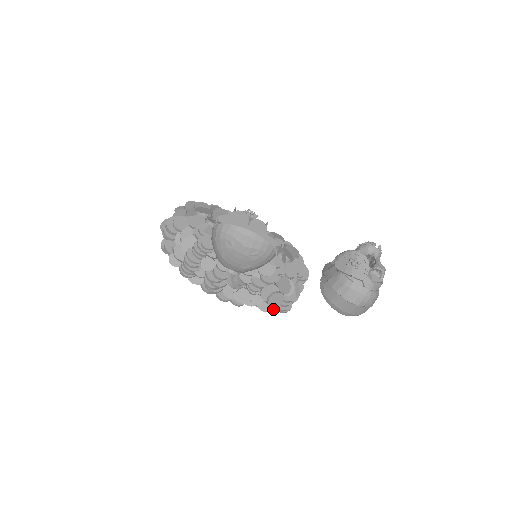
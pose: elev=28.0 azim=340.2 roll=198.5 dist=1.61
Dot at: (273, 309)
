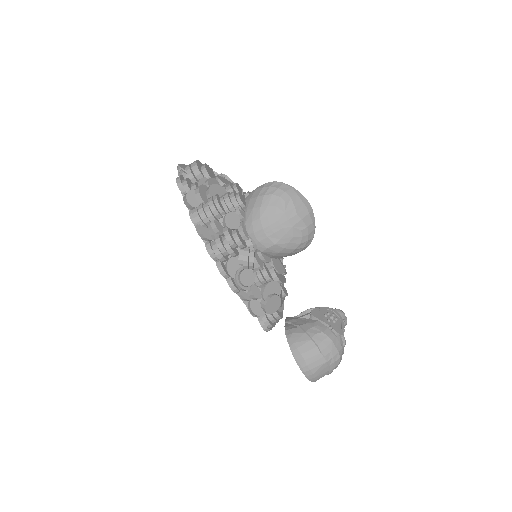
Dot at: (263, 315)
